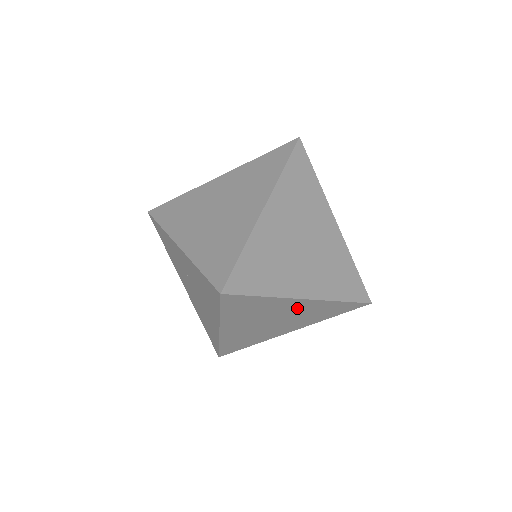
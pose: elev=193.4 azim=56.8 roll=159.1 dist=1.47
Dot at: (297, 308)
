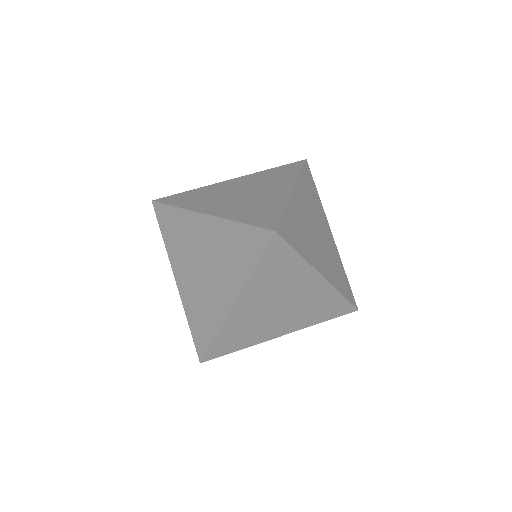
Dot at: (208, 235)
